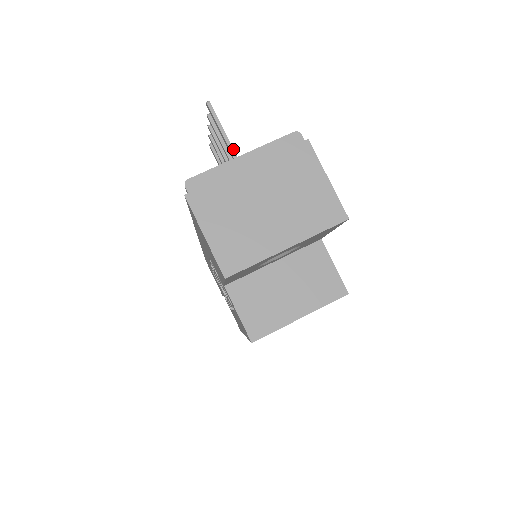
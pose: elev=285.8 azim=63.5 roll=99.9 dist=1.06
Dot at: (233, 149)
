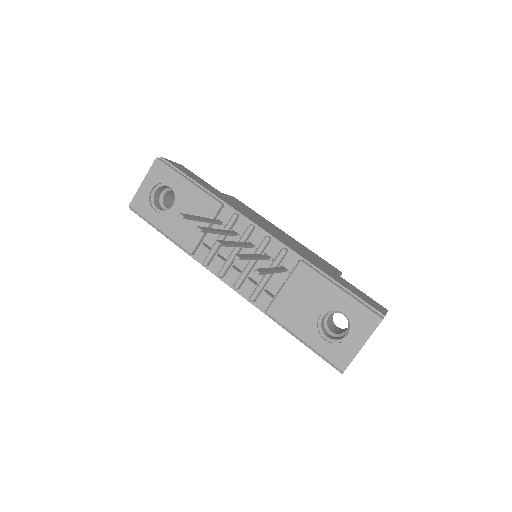
Dot at: (275, 271)
